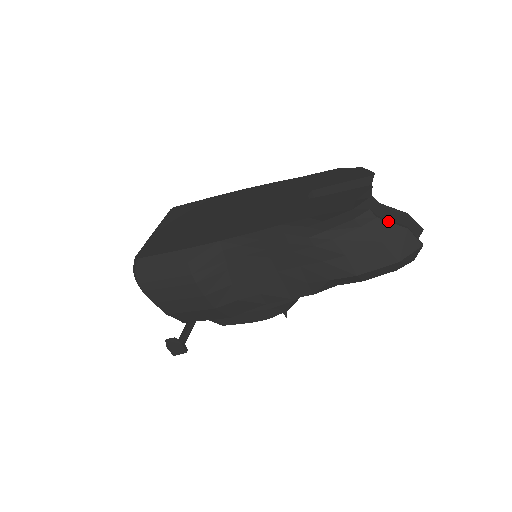
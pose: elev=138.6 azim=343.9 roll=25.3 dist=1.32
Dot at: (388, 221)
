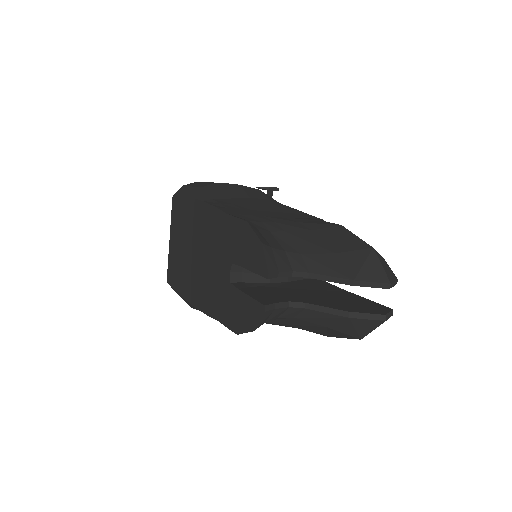
Dot at: (320, 312)
